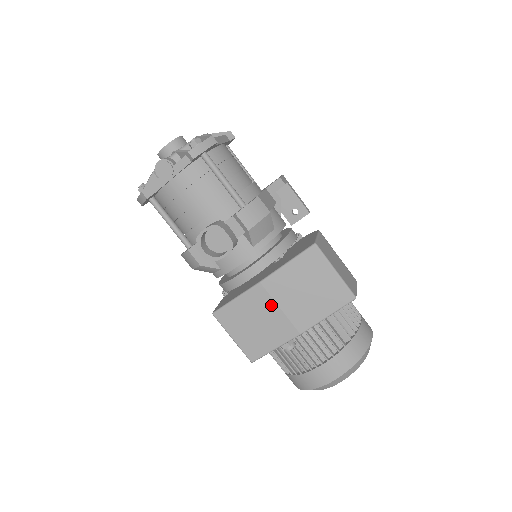
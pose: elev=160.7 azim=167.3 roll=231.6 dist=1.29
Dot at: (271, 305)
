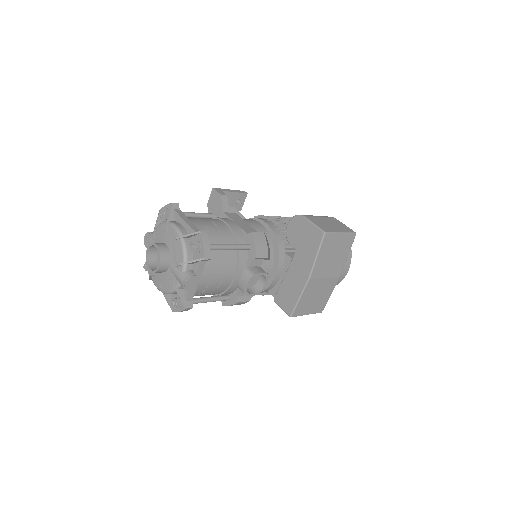
Dot at: (320, 282)
